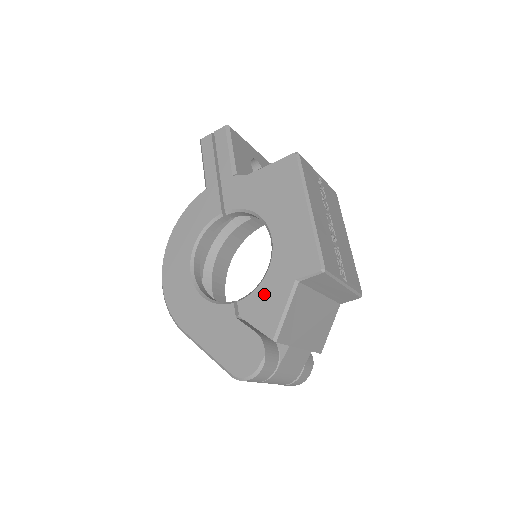
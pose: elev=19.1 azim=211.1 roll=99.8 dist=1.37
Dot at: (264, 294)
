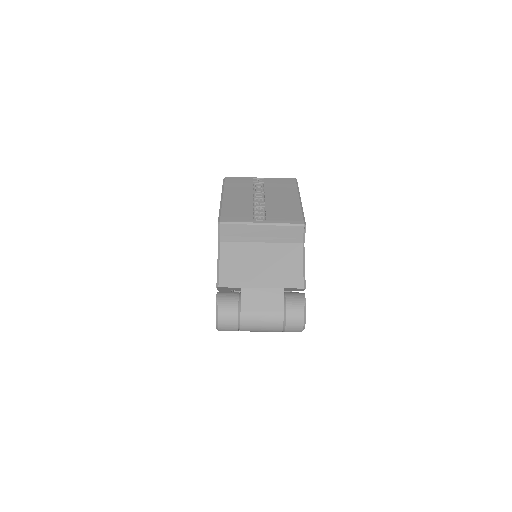
Dot at: occluded
